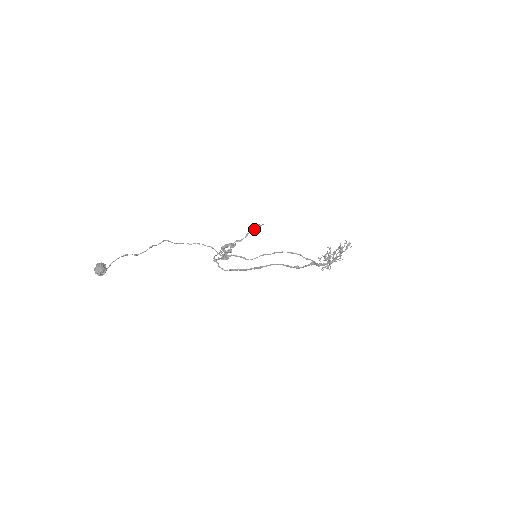
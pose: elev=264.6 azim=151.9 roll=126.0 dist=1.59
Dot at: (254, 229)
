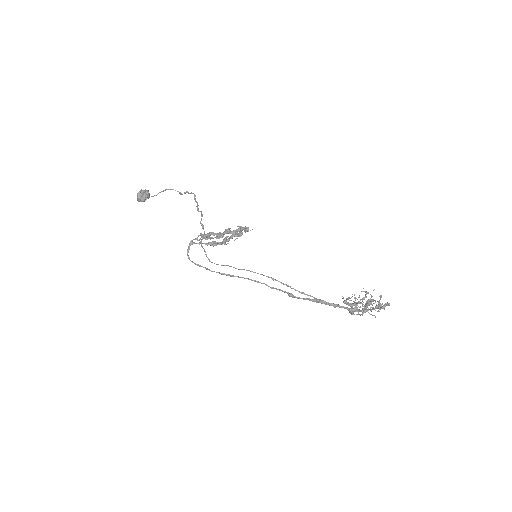
Dot at: (234, 232)
